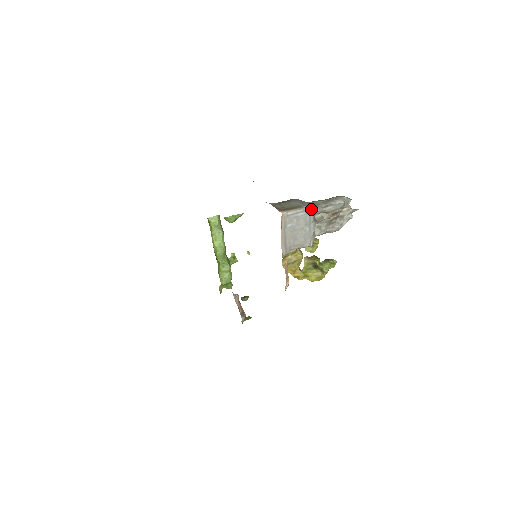
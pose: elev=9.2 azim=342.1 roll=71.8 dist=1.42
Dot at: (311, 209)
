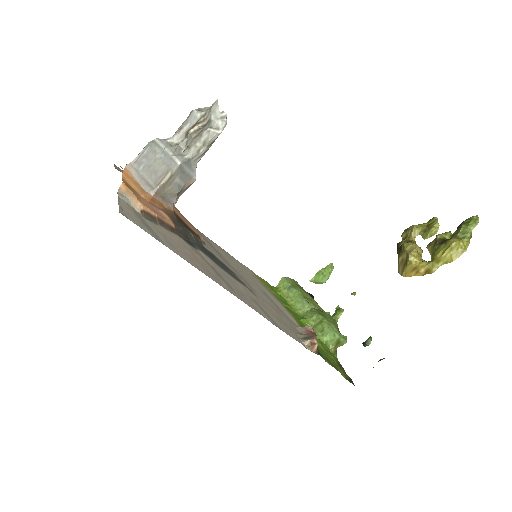
Dot at: (156, 140)
